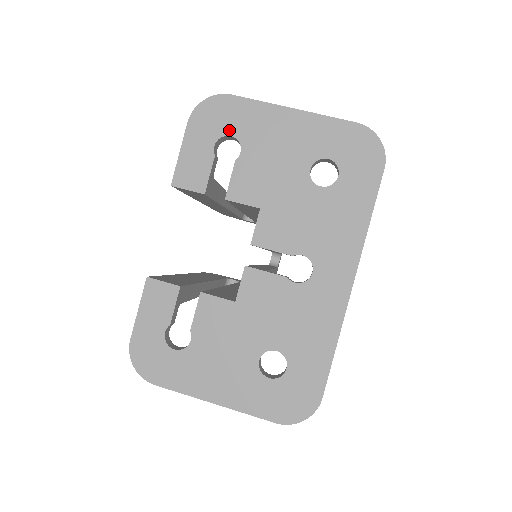
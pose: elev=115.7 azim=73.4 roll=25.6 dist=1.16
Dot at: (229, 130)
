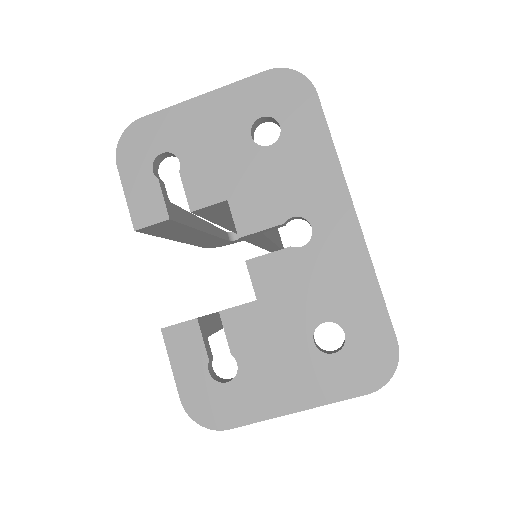
Dot at: (158, 149)
